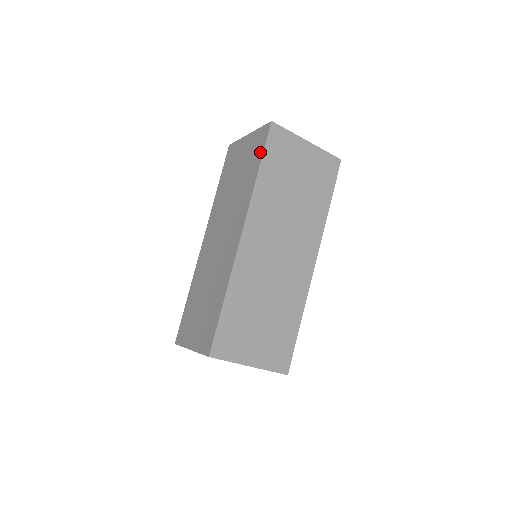
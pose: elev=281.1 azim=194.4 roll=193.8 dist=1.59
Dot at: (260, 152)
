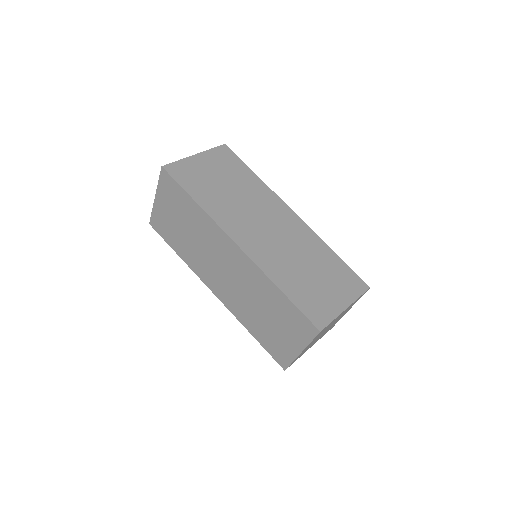
Dot at: (179, 191)
